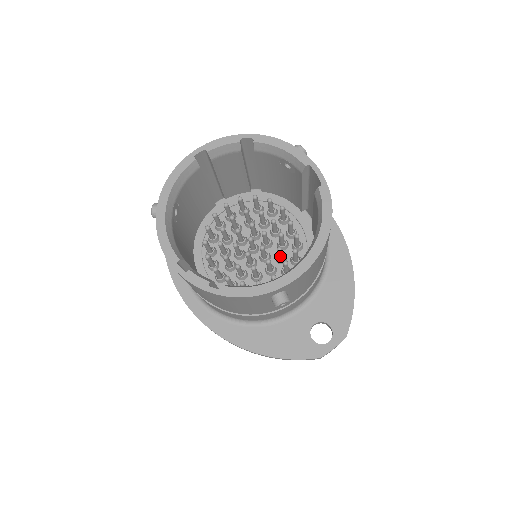
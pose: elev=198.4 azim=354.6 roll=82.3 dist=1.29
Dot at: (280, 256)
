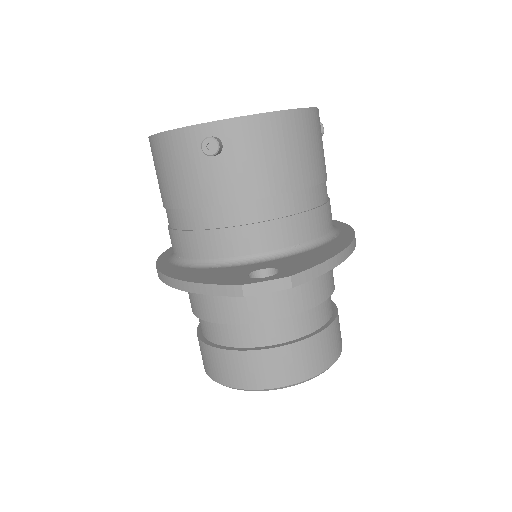
Dot at: occluded
